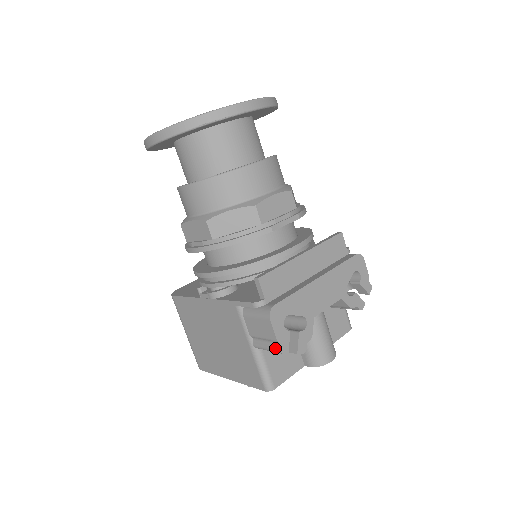
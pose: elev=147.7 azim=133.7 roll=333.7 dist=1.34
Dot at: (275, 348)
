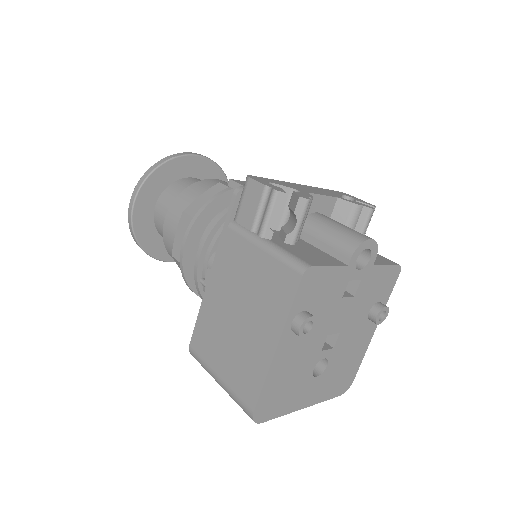
Dot at: (270, 197)
